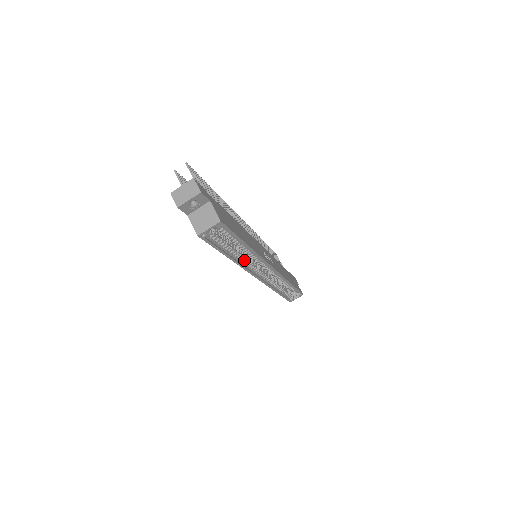
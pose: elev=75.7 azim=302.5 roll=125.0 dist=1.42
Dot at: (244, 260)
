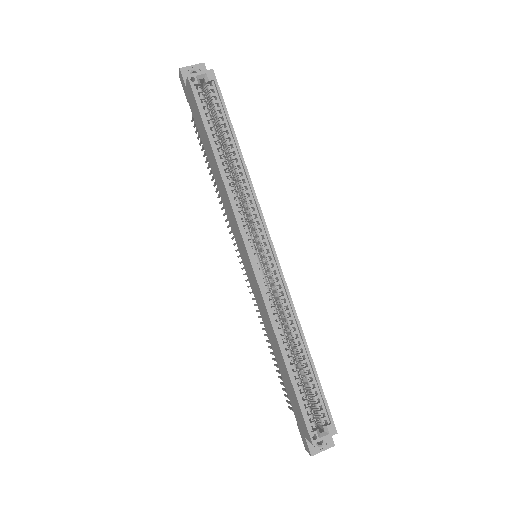
Dot at: (233, 188)
